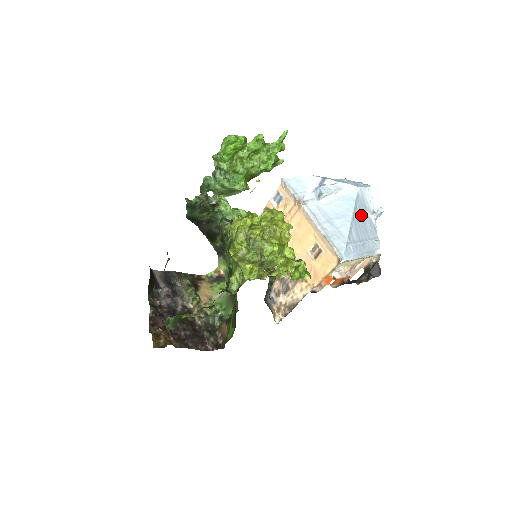
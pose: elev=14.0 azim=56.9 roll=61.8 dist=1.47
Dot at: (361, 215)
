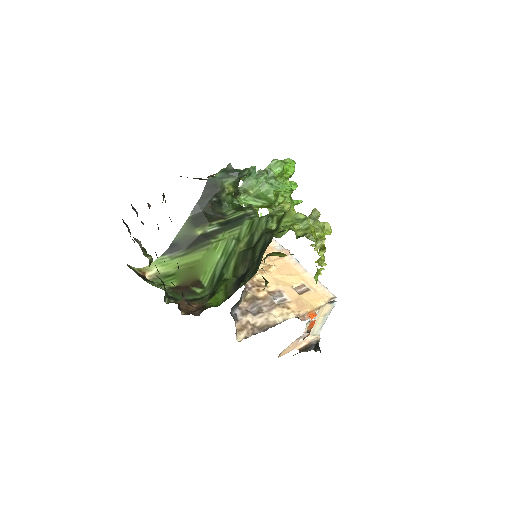
Dot at: occluded
